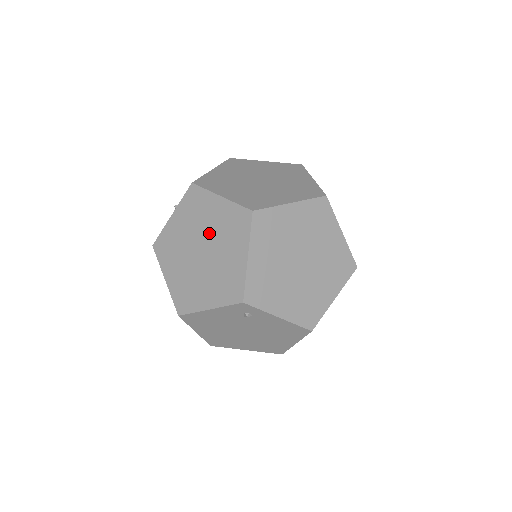
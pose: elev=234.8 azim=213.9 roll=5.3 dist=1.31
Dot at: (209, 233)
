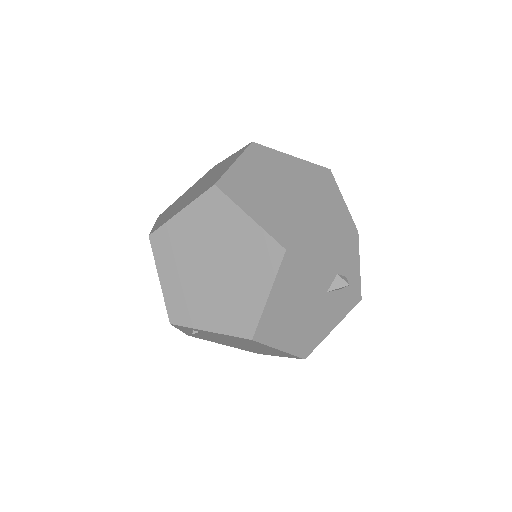
Dot at: occluded
